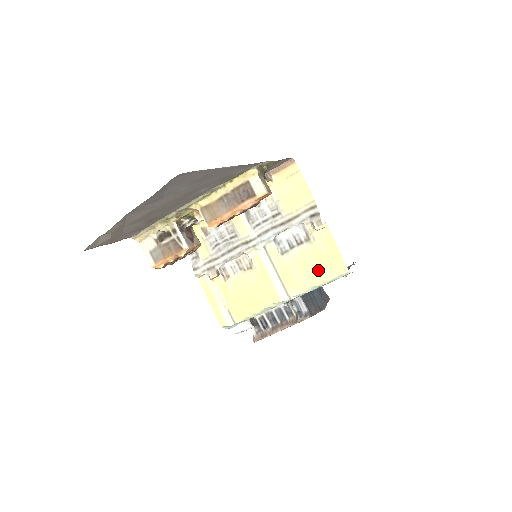
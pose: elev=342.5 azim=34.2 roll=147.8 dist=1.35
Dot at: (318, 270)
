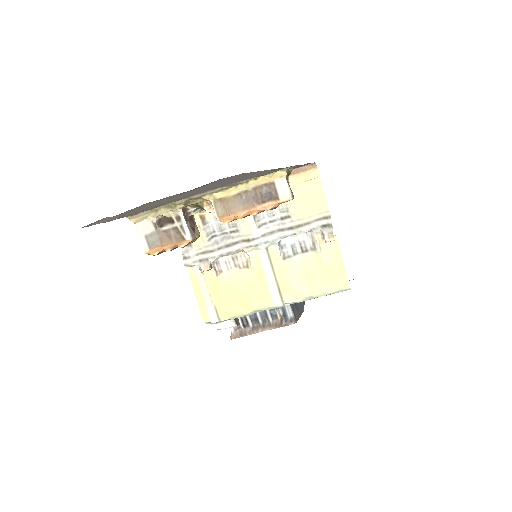
Dot at: (319, 281)
